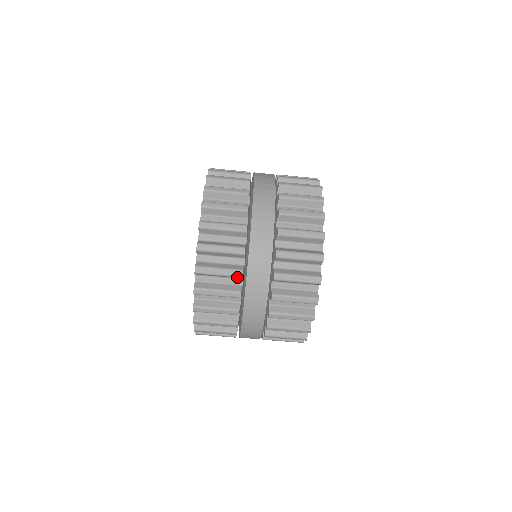
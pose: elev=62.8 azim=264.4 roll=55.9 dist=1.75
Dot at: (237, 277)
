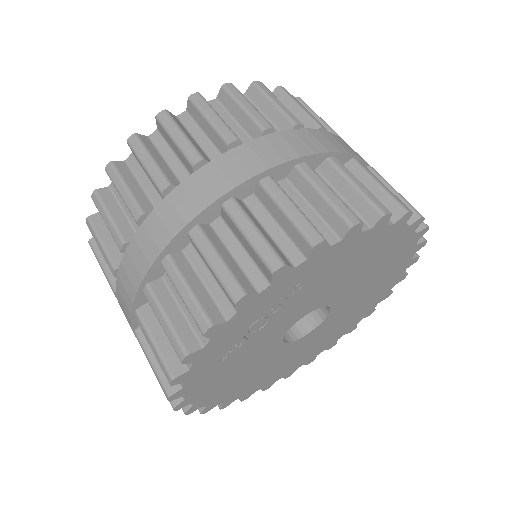
Dot at: (257, 128)
